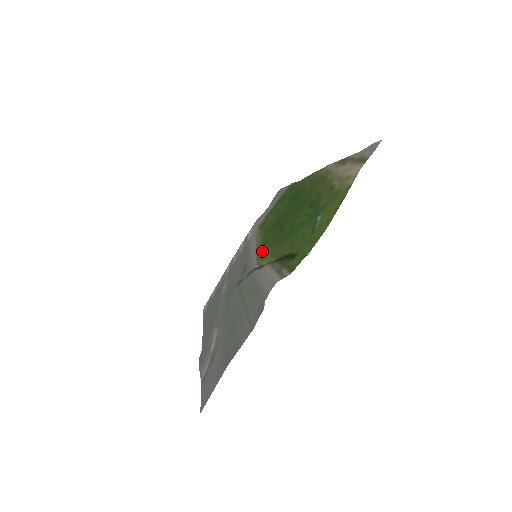
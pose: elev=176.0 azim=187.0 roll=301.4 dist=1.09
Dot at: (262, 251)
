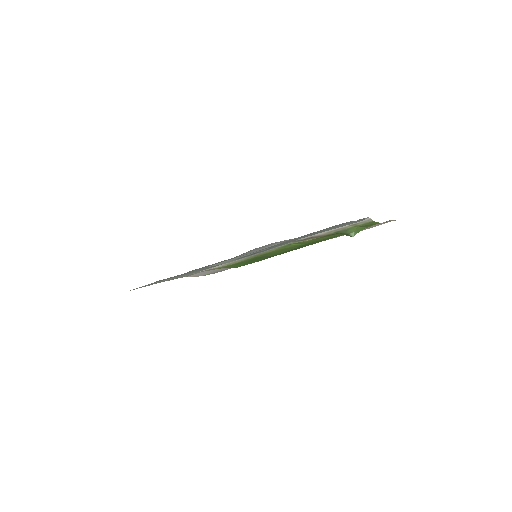
Dot at: (273, 250)
